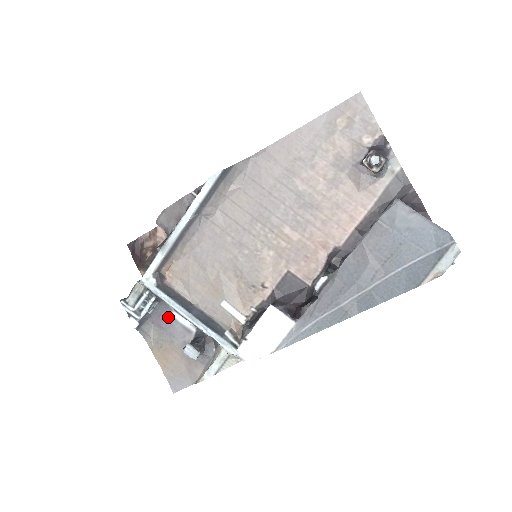
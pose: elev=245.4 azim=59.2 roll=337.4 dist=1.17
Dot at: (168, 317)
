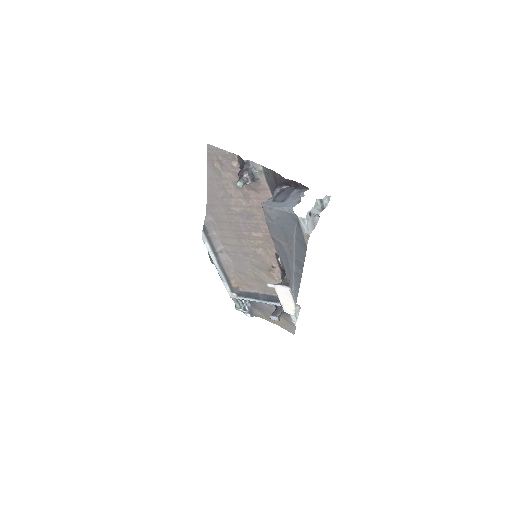
Dot at: (258, 303)
